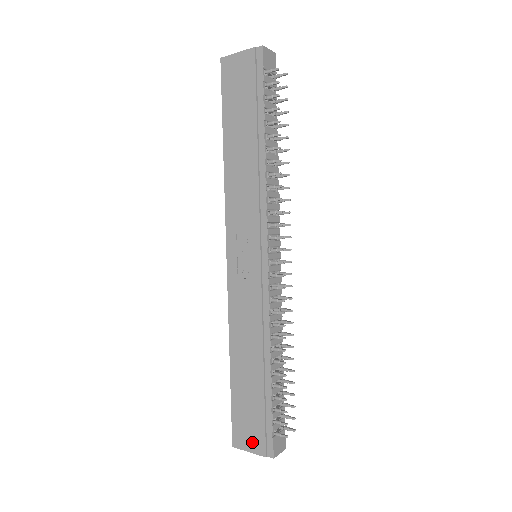
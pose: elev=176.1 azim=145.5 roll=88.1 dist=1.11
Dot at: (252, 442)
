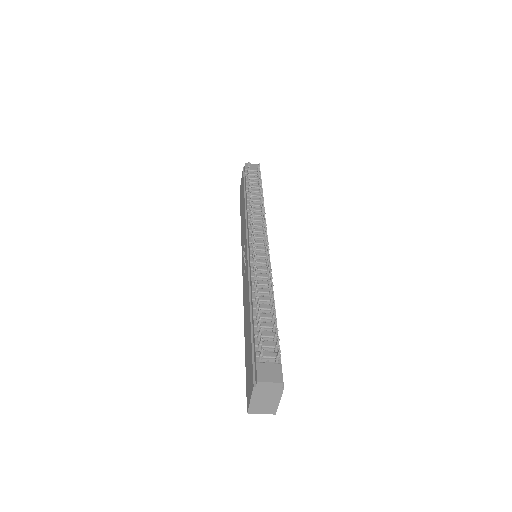
Dot at: (250, 386)
